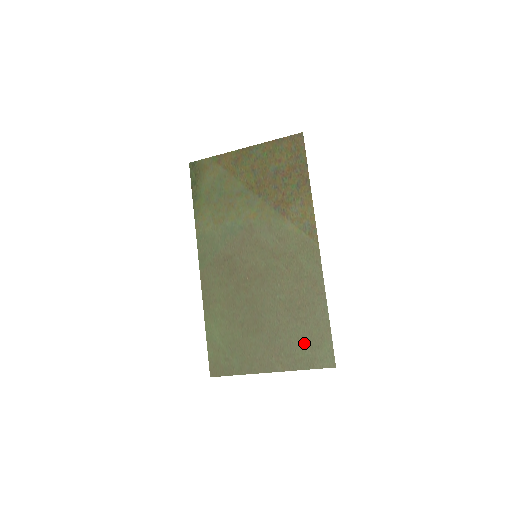
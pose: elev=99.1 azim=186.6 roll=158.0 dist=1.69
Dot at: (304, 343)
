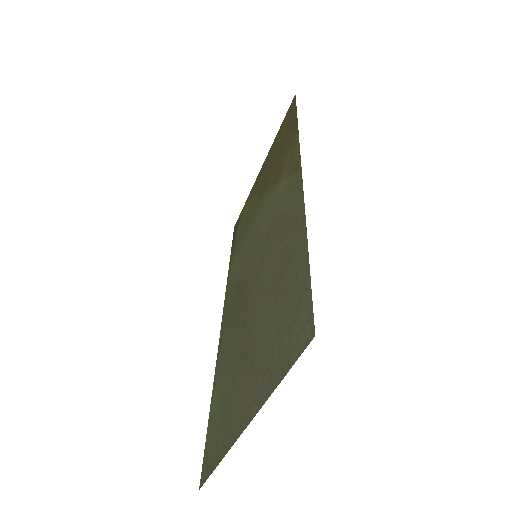
Dot at: (281, 329)
